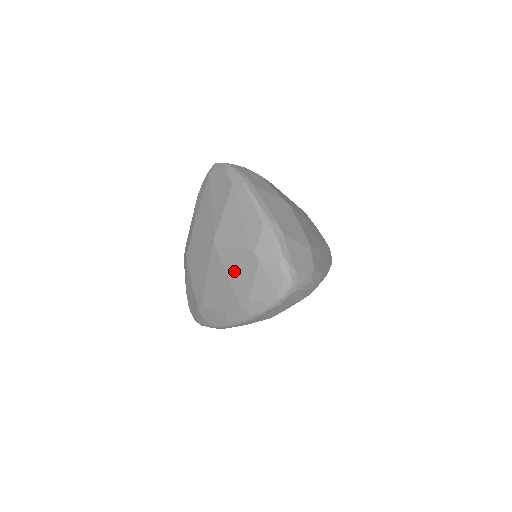
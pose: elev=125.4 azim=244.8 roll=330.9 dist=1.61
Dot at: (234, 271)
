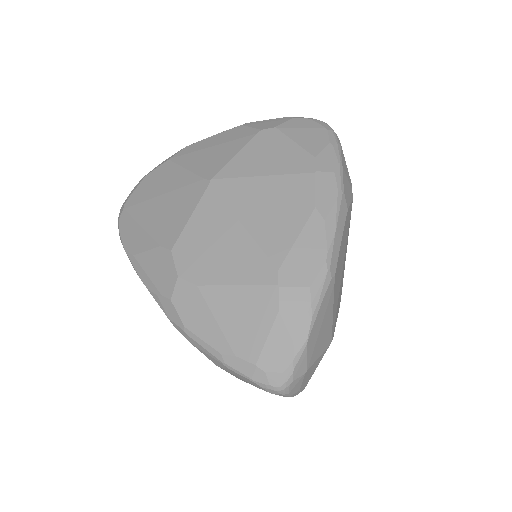
Dot at: (265, 163)
